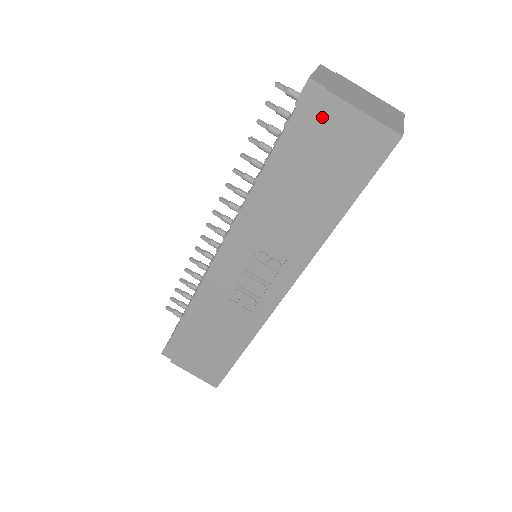
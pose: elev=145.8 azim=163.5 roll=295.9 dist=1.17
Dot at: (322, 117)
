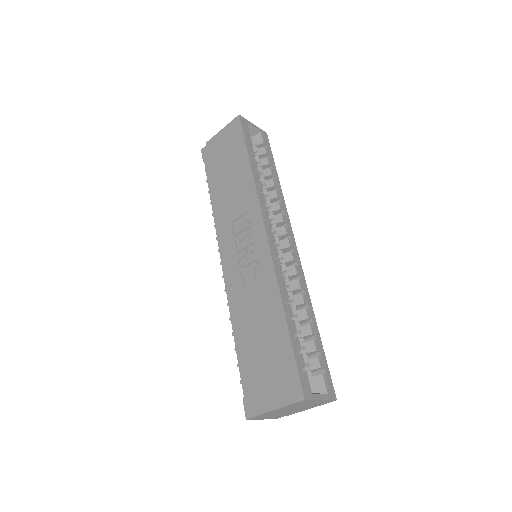
Dot at: (212, 150)
